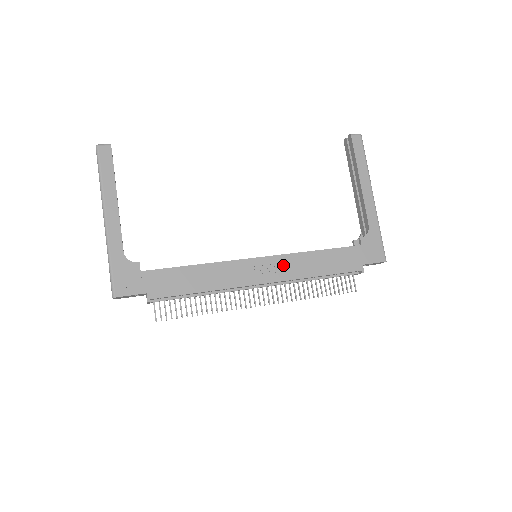
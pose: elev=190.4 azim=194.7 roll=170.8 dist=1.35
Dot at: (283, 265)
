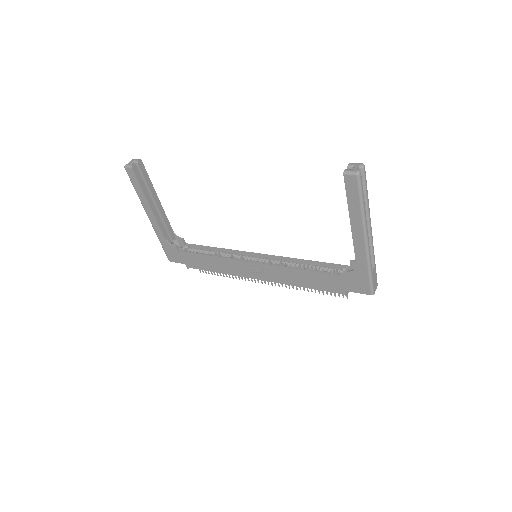
Dot at: (272, 273)
